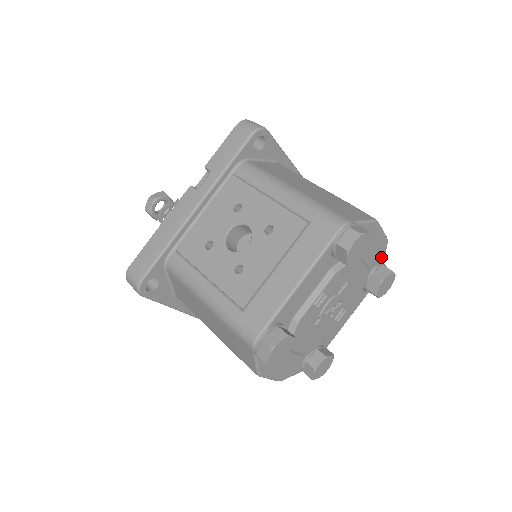
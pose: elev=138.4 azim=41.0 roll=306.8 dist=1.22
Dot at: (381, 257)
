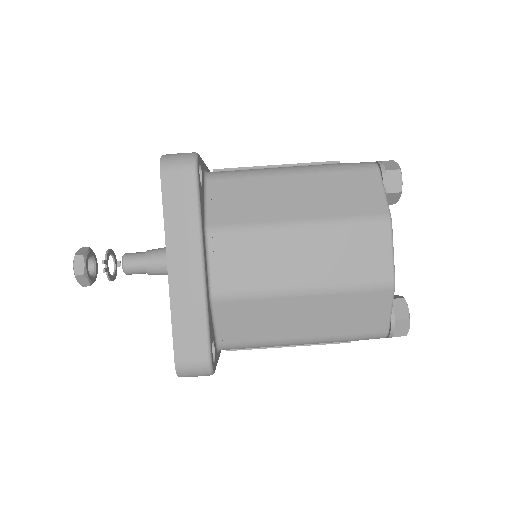
Dot at: occluded
